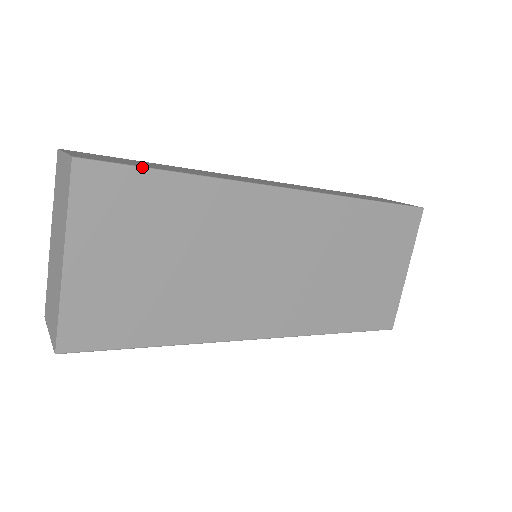
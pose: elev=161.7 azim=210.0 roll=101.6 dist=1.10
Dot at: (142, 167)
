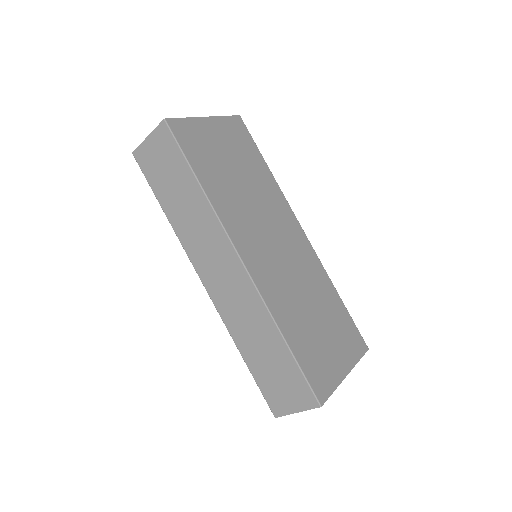
Dot at: occluded
